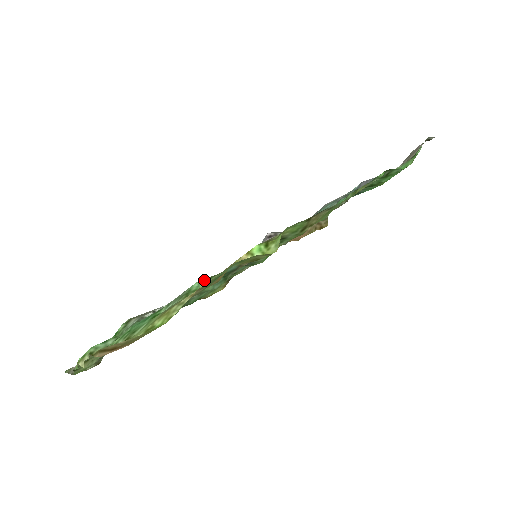
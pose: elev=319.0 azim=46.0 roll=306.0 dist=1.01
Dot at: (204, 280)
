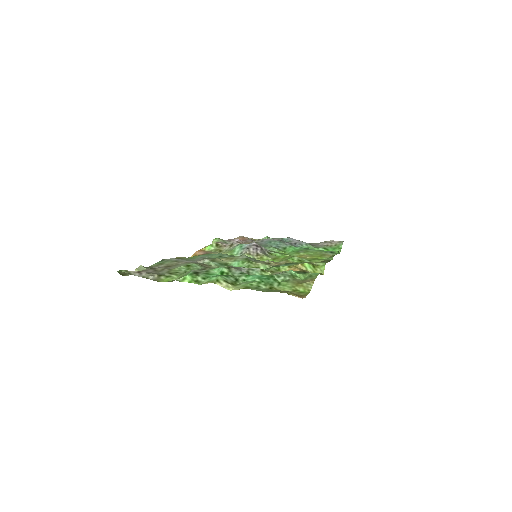
Dot at: (296, 272)
